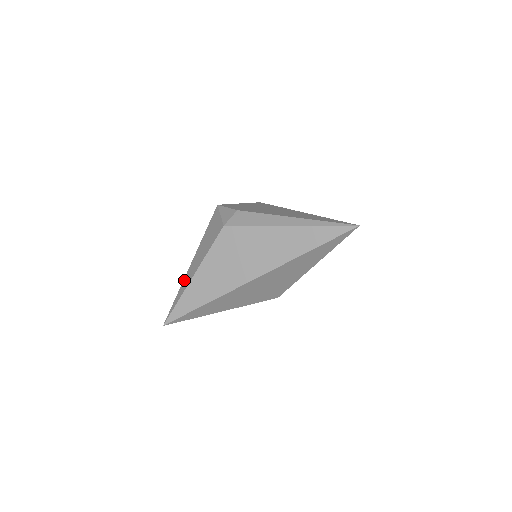
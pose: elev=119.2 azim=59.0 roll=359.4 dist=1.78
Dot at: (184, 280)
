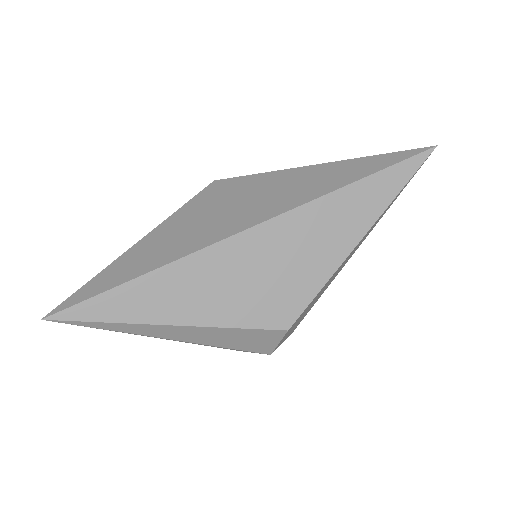
Dot at: occluded
